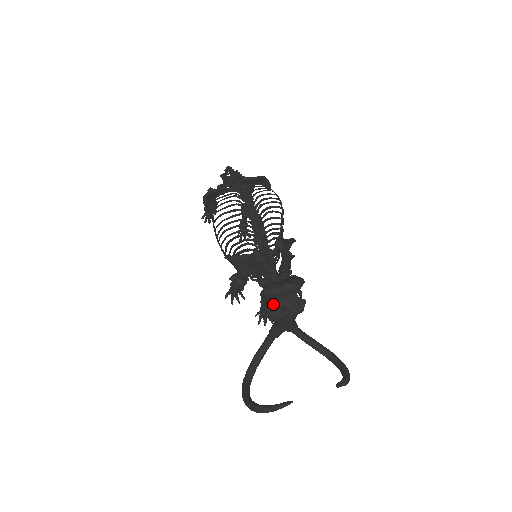
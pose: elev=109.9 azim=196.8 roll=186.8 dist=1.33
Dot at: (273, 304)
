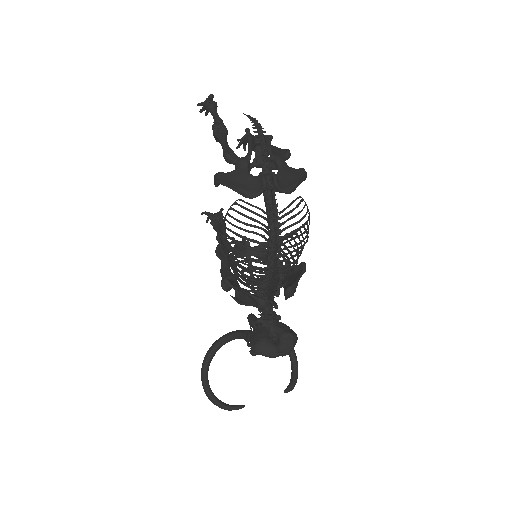
Dot at: occluded
